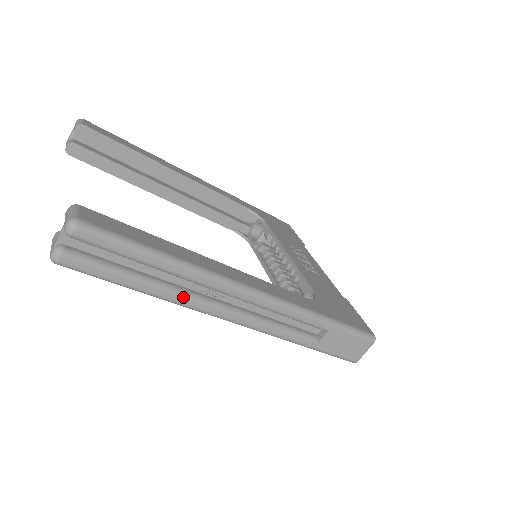
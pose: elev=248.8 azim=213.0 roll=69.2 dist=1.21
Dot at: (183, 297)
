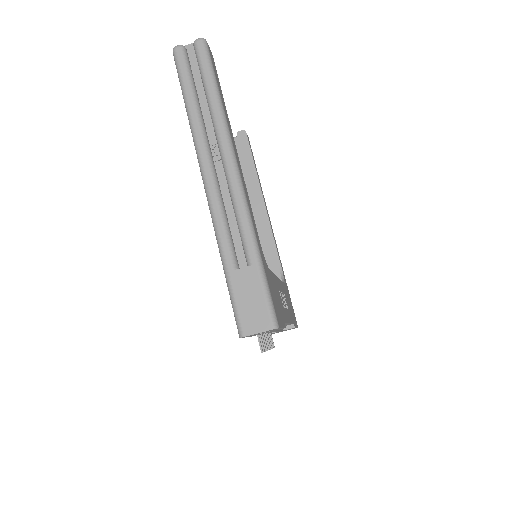
Dot at: (200, 128)
